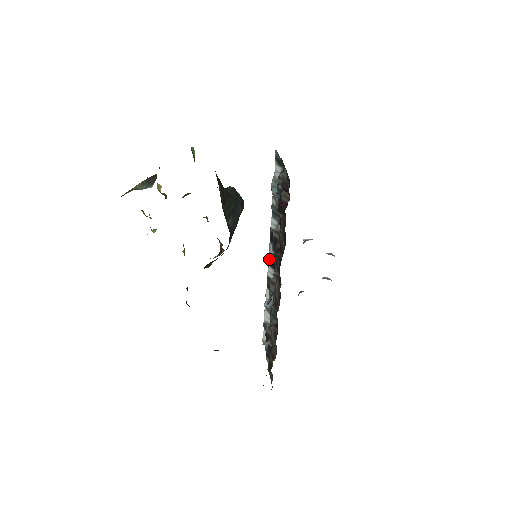
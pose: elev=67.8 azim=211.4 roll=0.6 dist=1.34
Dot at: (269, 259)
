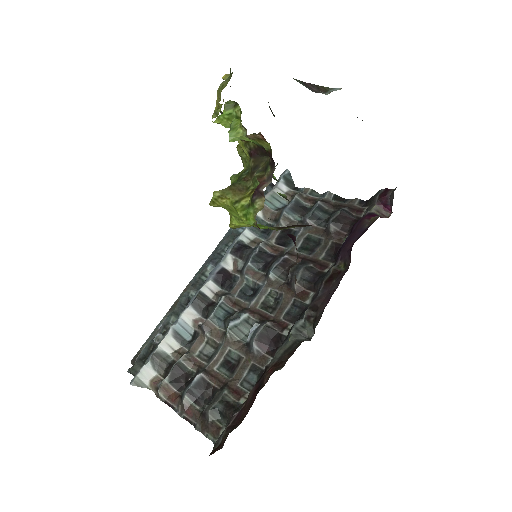
Dot at: (216, 272)
